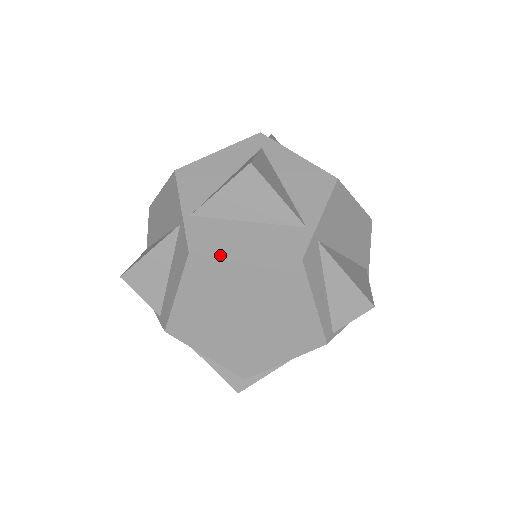
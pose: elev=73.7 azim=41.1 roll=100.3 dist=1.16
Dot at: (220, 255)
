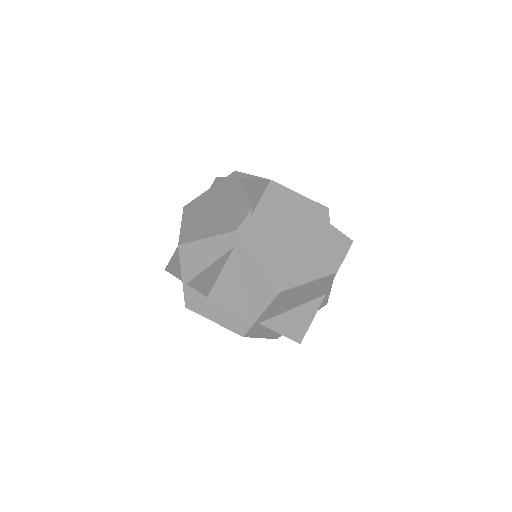
Dot at: (201, 315)
